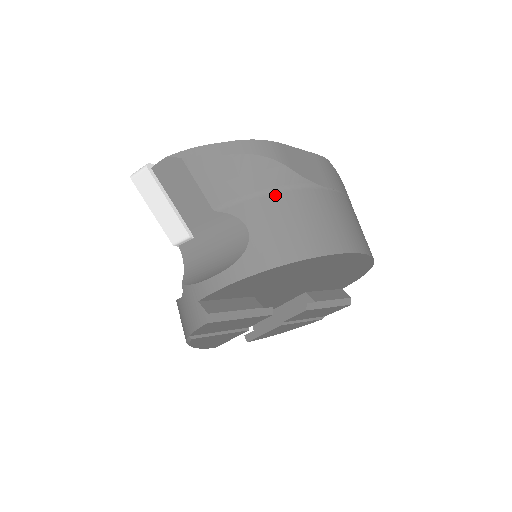
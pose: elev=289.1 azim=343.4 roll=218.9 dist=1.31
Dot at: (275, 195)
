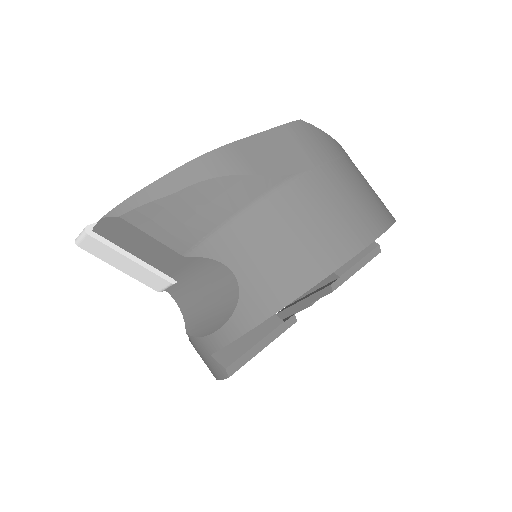
Dot at: (249, 216)
